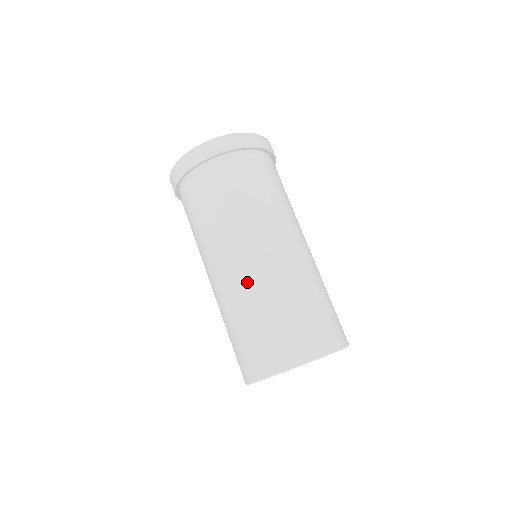
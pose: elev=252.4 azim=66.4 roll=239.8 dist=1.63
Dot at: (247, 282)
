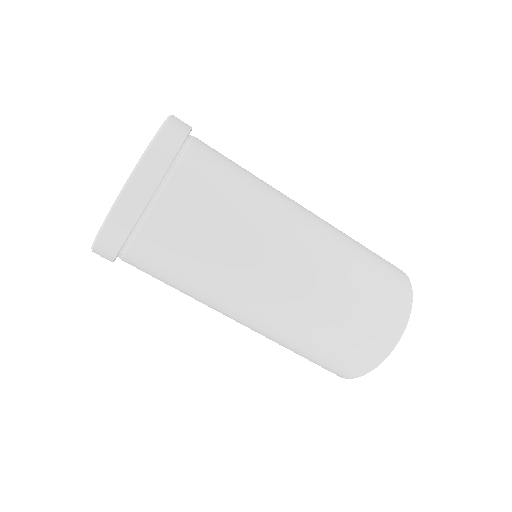
Dot at: (304, 300)
